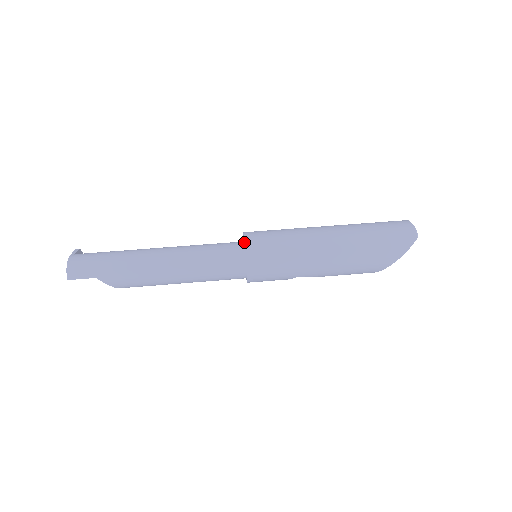
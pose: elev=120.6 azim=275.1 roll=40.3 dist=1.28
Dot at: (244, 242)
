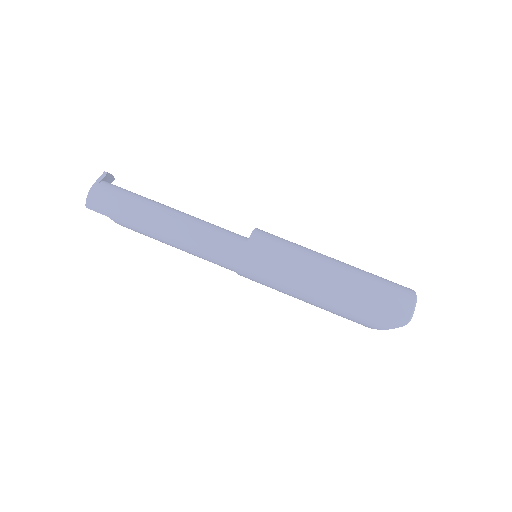
Dot at: (244, 249)
